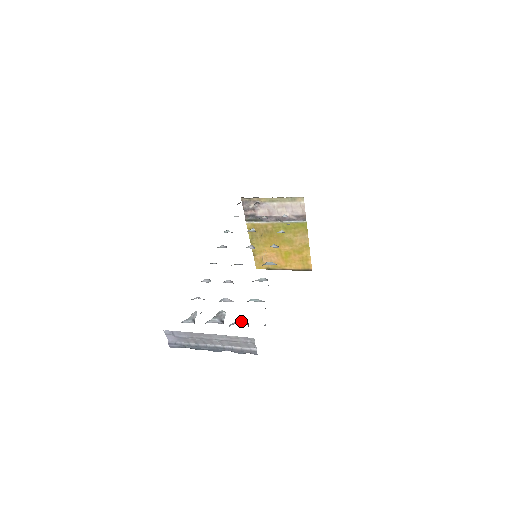
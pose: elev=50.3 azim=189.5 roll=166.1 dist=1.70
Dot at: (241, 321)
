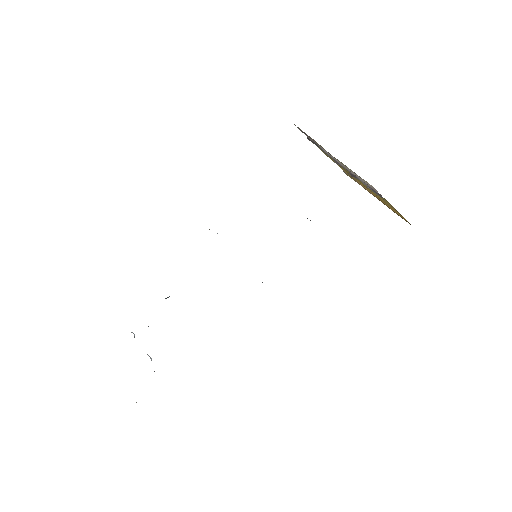
Dot at: occluded
